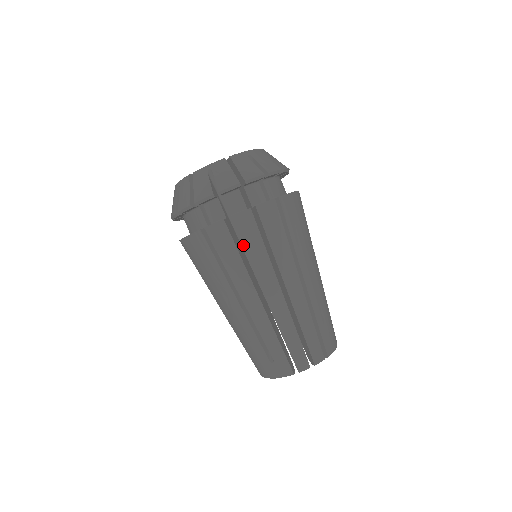
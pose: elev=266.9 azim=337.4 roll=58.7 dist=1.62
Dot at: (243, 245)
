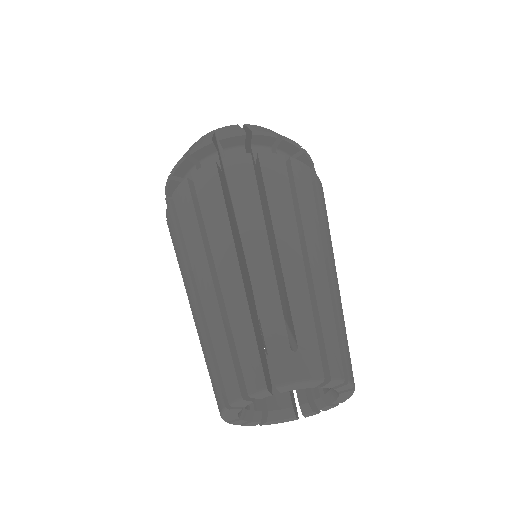
Dot at: (297, 189)
